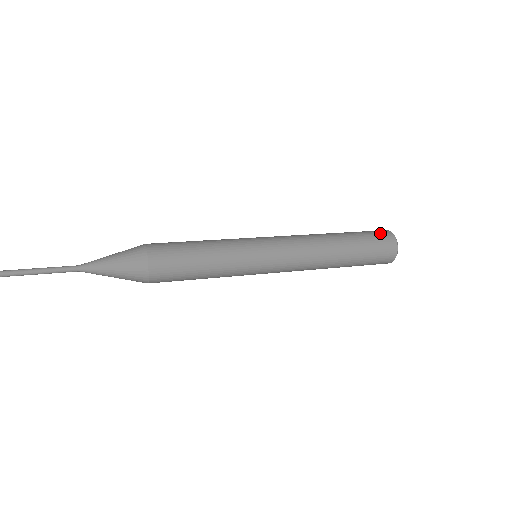
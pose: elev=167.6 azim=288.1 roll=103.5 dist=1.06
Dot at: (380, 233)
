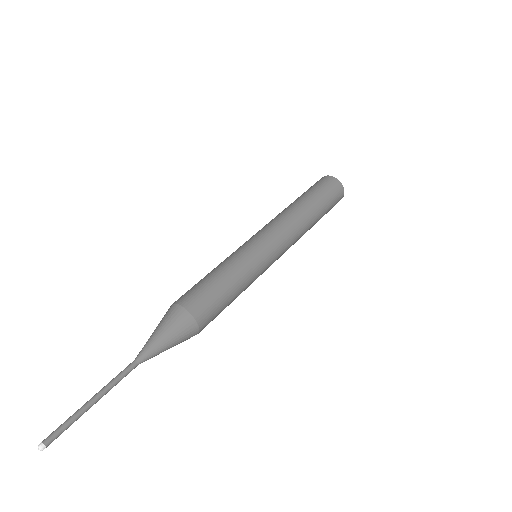
Dot at: (337, 194)
